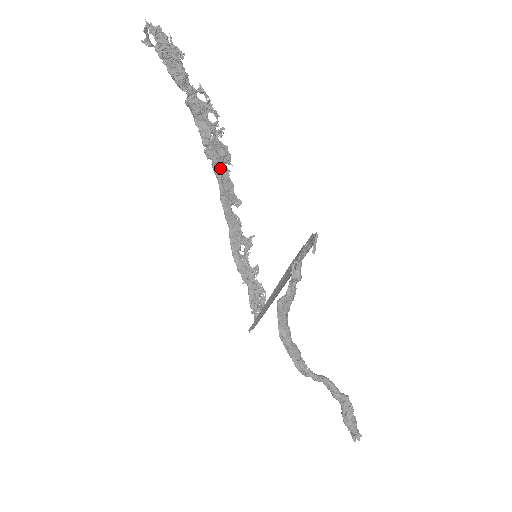
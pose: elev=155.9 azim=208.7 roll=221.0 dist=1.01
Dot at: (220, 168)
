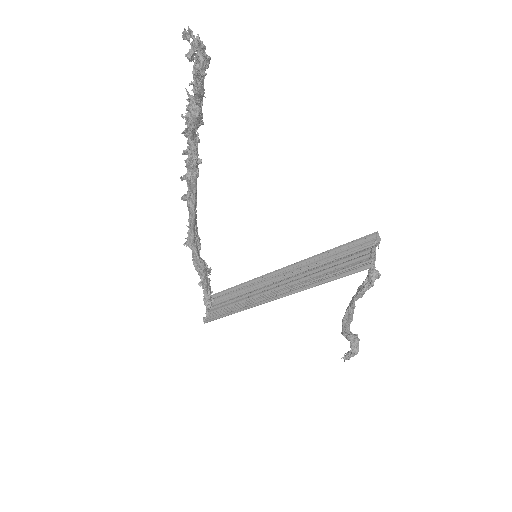
Dot at: (196, 177)
